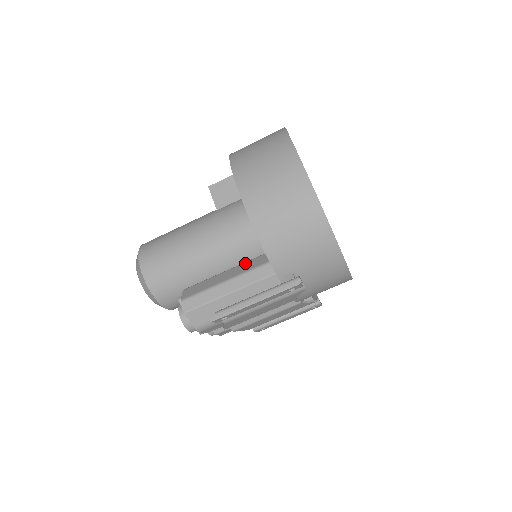
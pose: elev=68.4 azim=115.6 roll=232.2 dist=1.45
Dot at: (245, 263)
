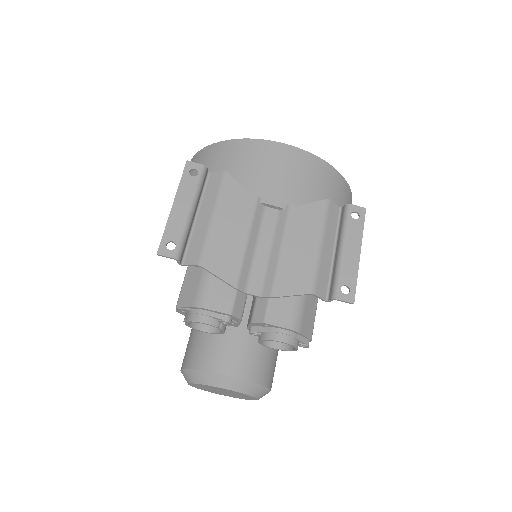
Dot at: occluded
